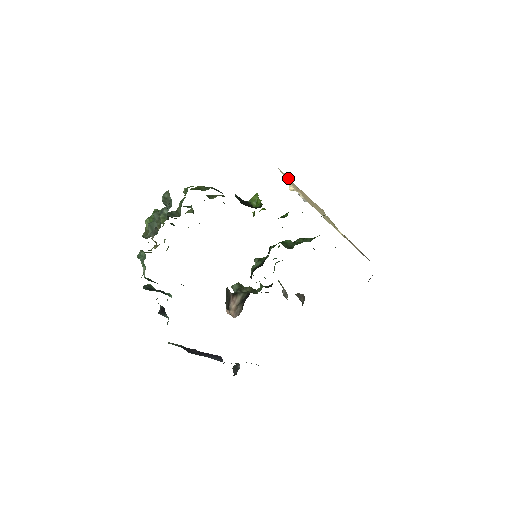
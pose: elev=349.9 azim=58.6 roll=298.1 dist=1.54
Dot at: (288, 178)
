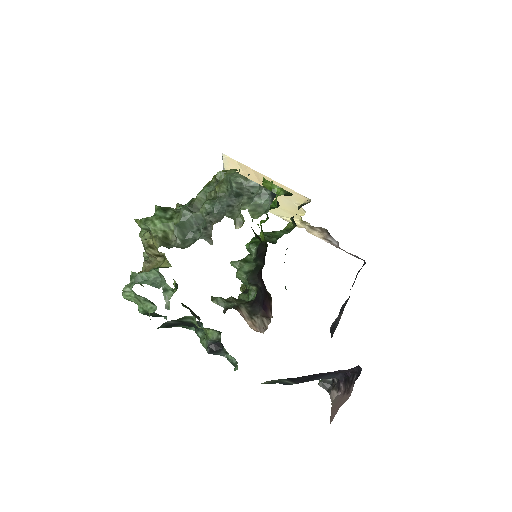
Dot at: (237, 166)
